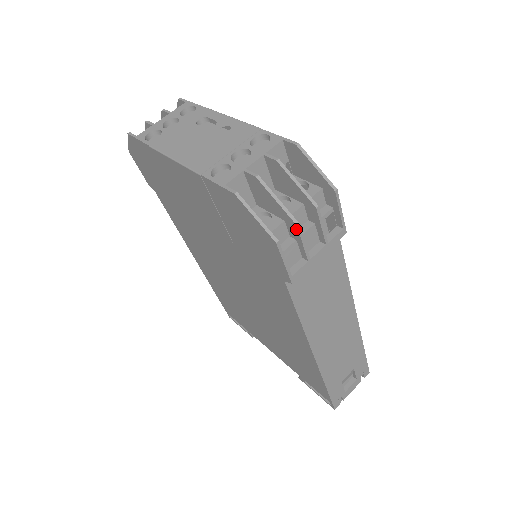
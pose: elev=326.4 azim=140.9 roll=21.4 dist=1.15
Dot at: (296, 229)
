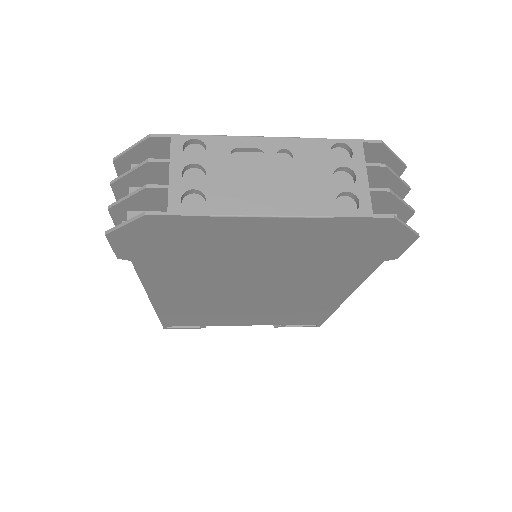
Dot at: (410, 216)
